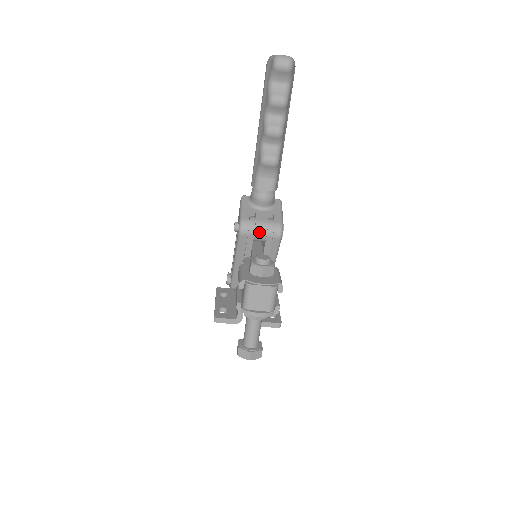
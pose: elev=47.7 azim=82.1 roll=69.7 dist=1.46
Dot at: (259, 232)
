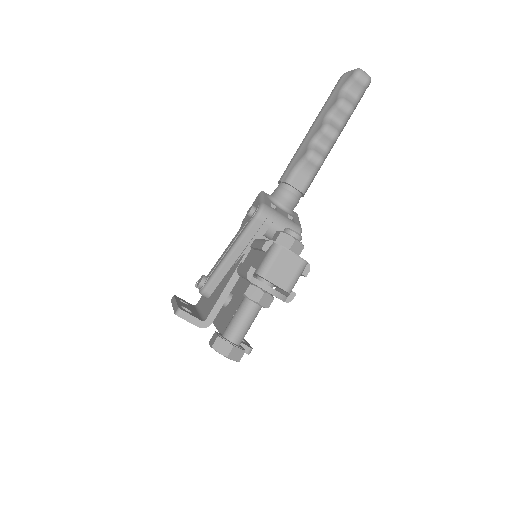
Dot at: (277, 224)
